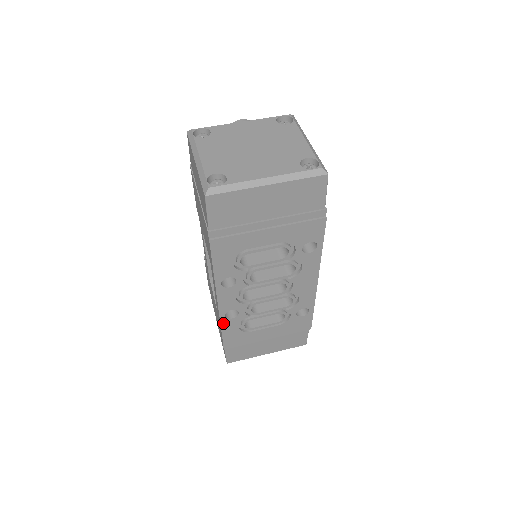
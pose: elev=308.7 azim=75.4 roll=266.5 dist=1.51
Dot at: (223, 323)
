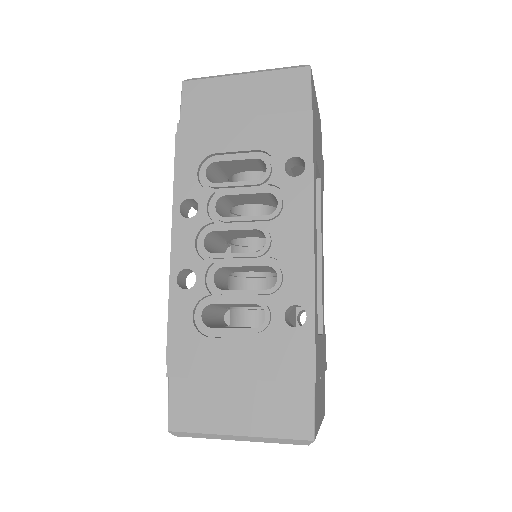
Dot at: (173, 297)
